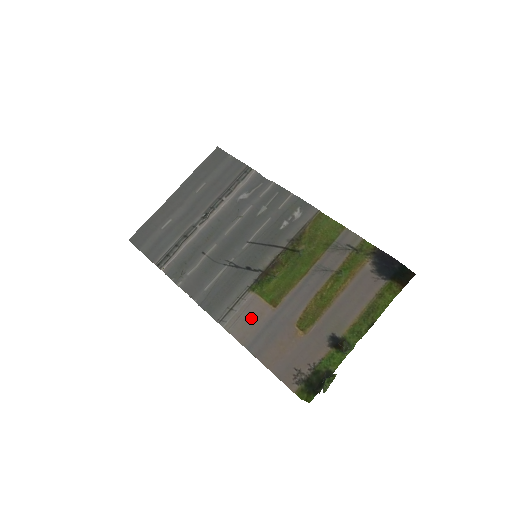
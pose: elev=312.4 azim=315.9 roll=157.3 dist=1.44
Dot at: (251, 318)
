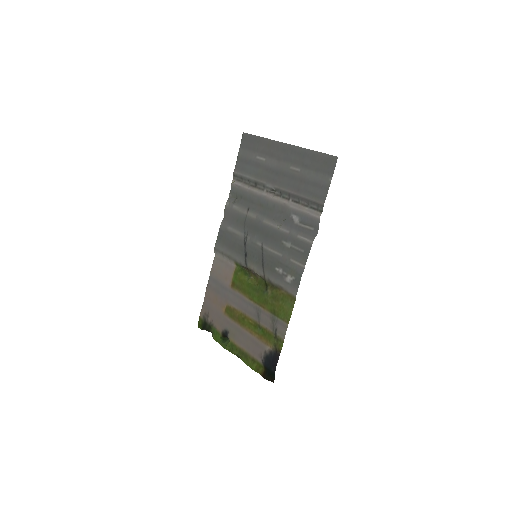
Dot at: (223, 272)
